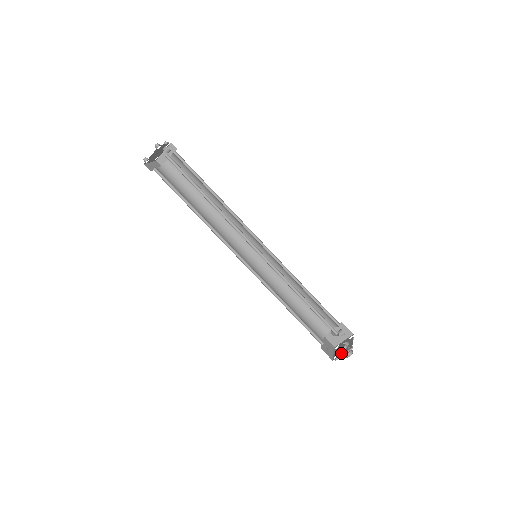
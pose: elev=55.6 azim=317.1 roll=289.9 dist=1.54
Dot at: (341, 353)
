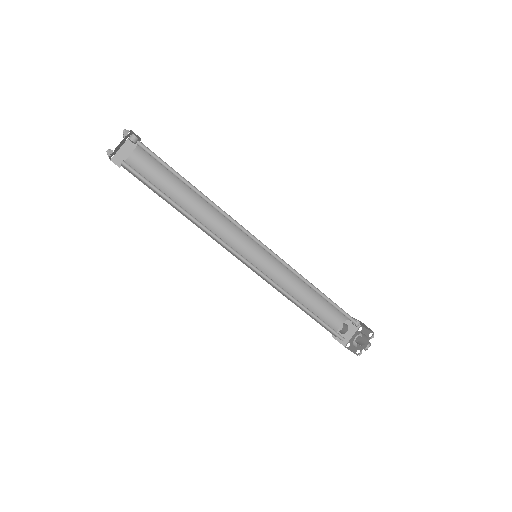
Dot at: occluded
